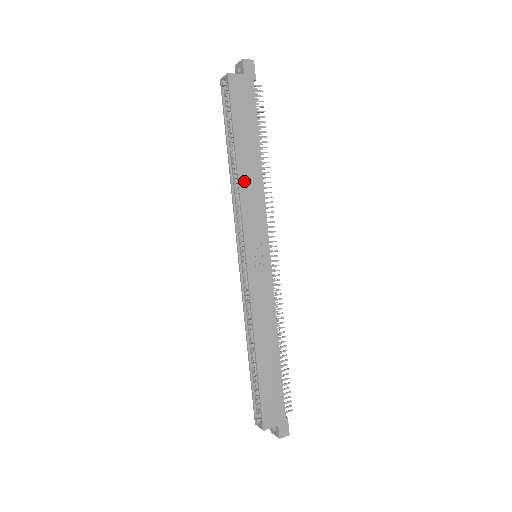
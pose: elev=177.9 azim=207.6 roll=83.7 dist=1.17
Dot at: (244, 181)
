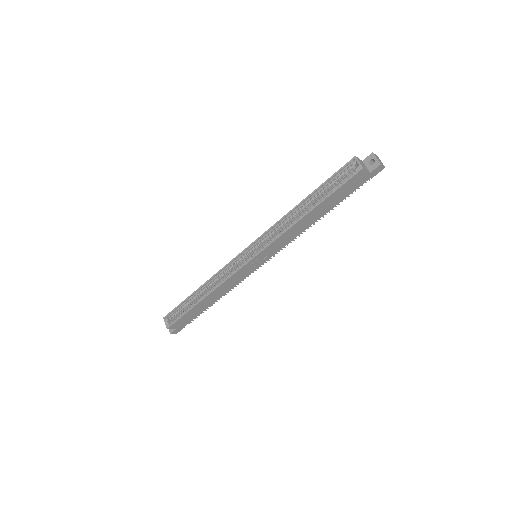
Dot at: (297, 225)
